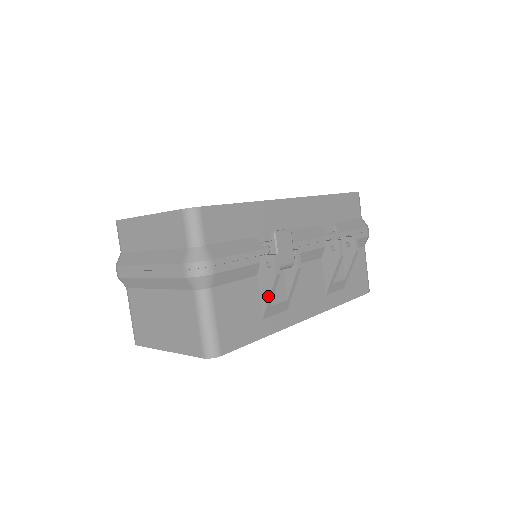
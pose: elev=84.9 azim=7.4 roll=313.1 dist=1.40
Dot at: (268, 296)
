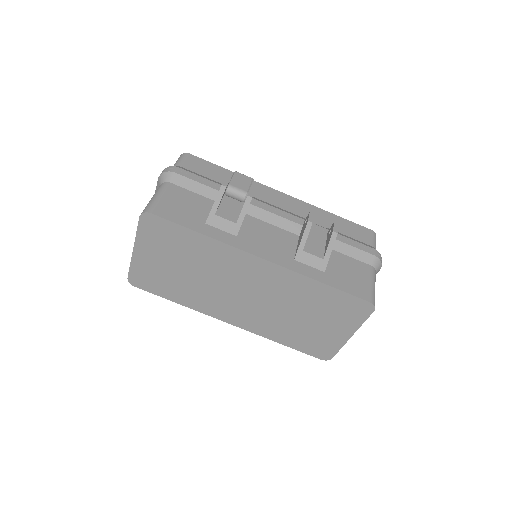
Dot at: (213, 204)
